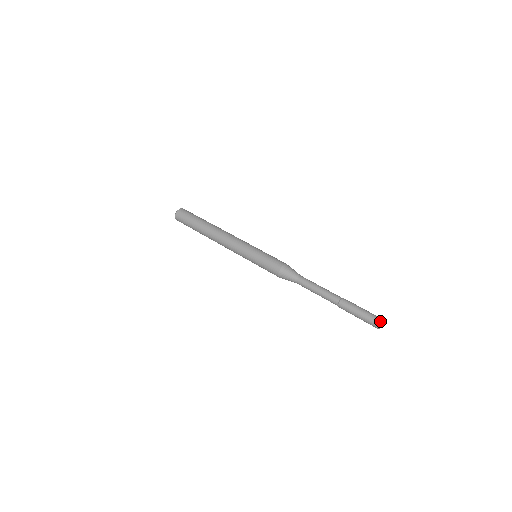
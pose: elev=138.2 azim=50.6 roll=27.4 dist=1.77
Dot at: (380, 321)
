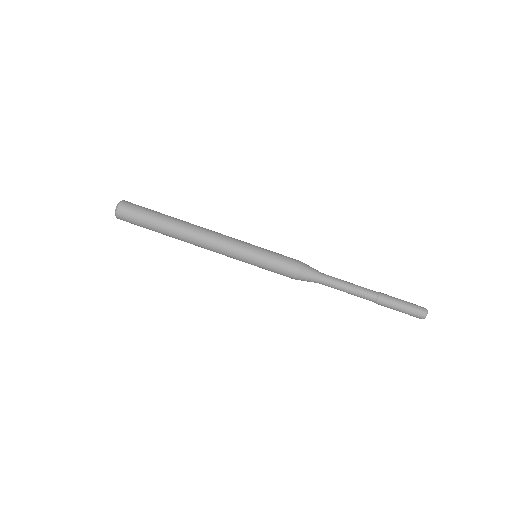
Dot at: occluded
